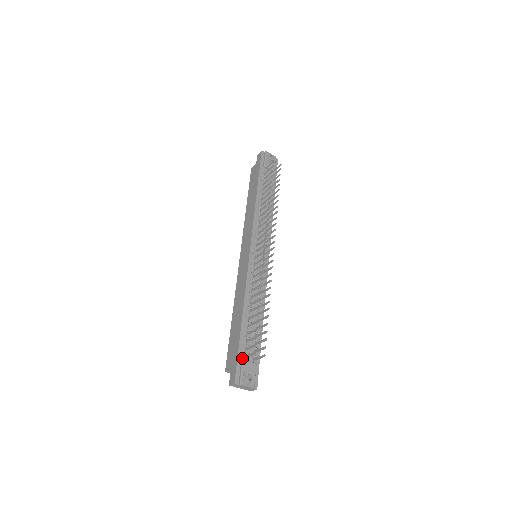
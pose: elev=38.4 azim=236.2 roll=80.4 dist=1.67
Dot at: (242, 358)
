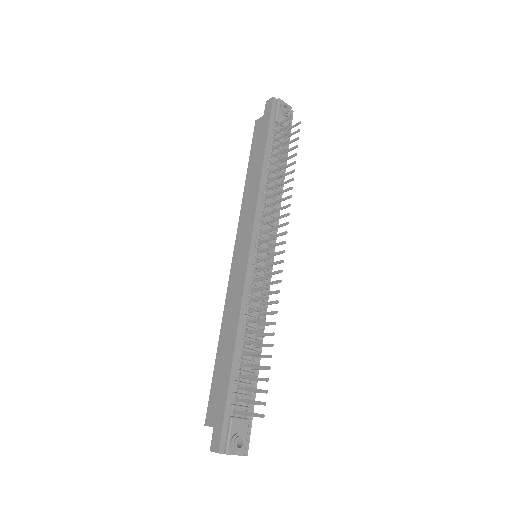
Dot at: (230, 413)
